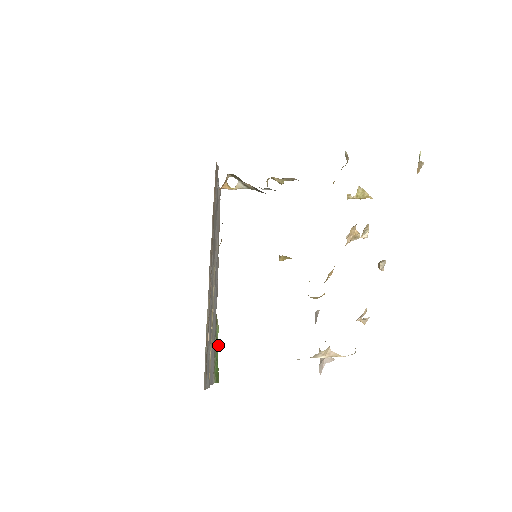
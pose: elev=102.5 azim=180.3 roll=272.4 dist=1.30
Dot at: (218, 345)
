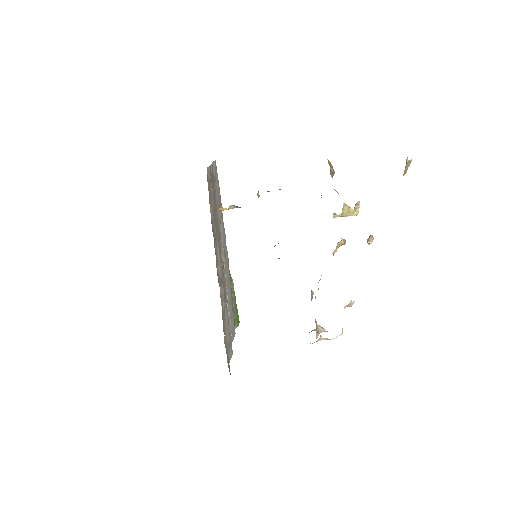
Dot at: (235, 296)
